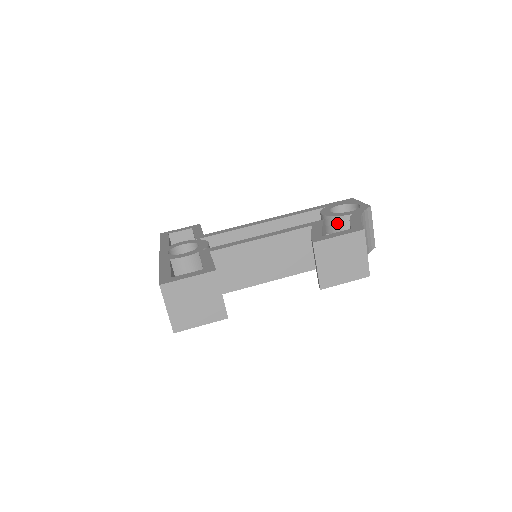
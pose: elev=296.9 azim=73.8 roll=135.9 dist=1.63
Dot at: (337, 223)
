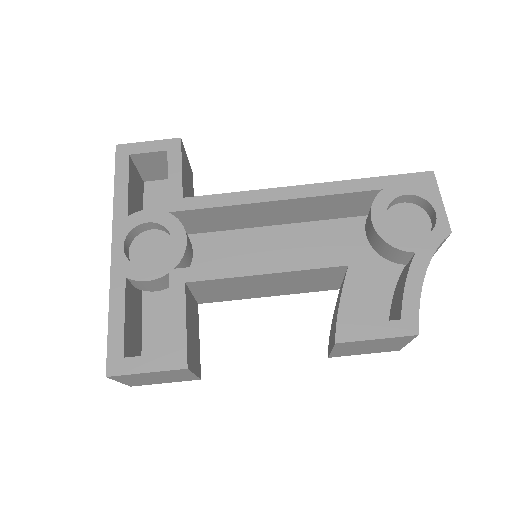
Dot at: (388, 250)
